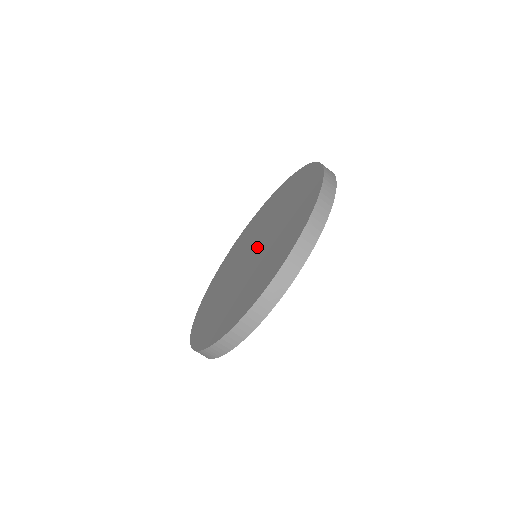
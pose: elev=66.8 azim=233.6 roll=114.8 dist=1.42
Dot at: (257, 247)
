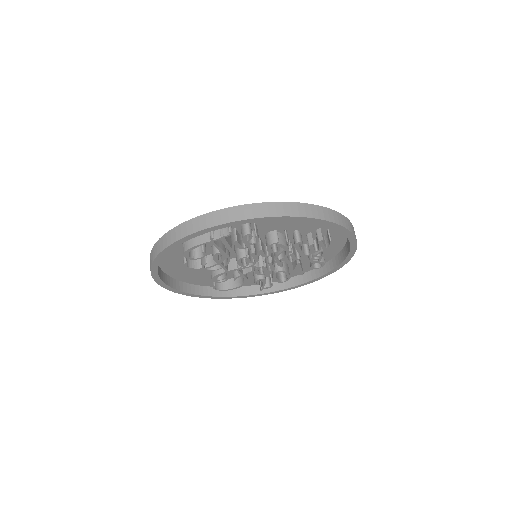
Dot at: occluded
